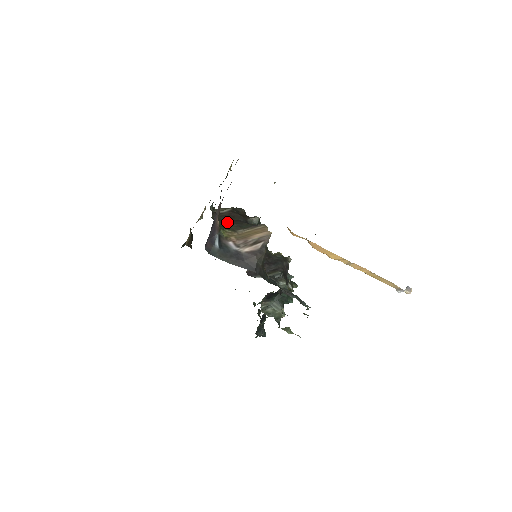
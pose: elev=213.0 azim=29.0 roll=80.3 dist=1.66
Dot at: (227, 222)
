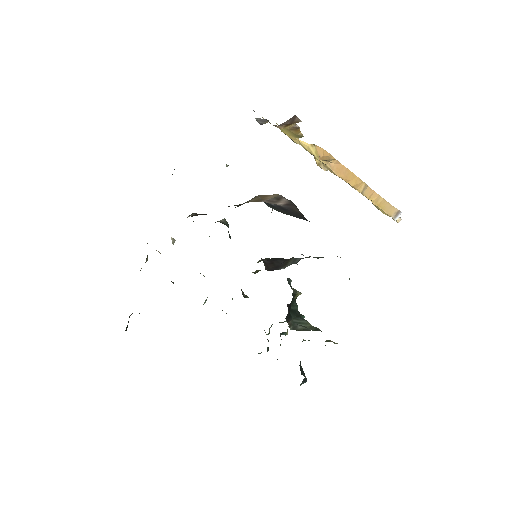
Dot at: occluded
